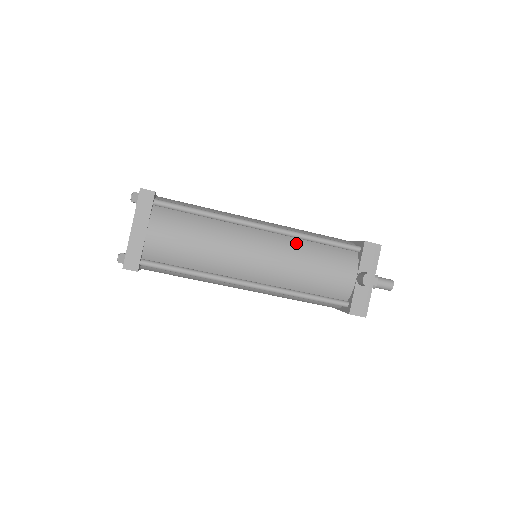
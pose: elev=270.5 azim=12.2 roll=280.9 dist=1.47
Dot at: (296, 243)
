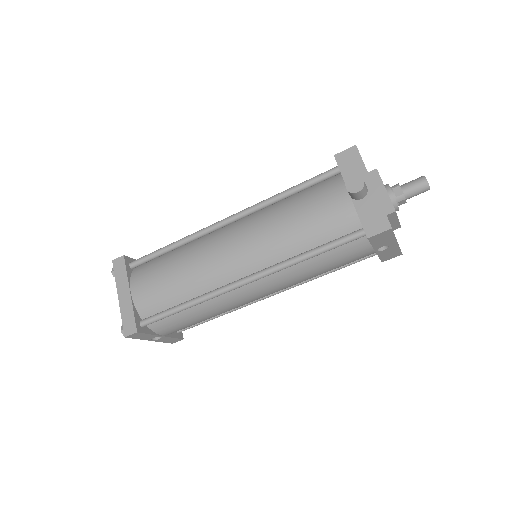
Dot at: (267, 211)
